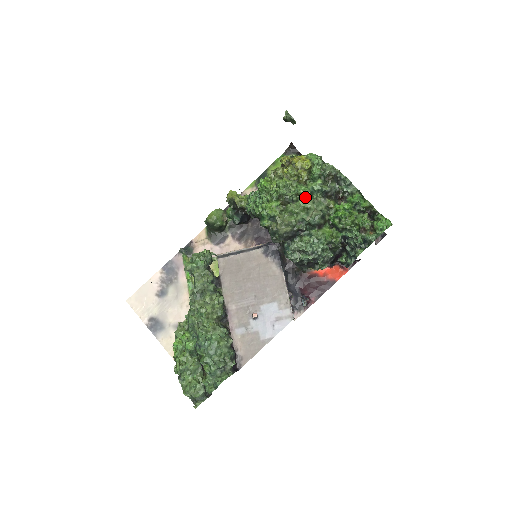
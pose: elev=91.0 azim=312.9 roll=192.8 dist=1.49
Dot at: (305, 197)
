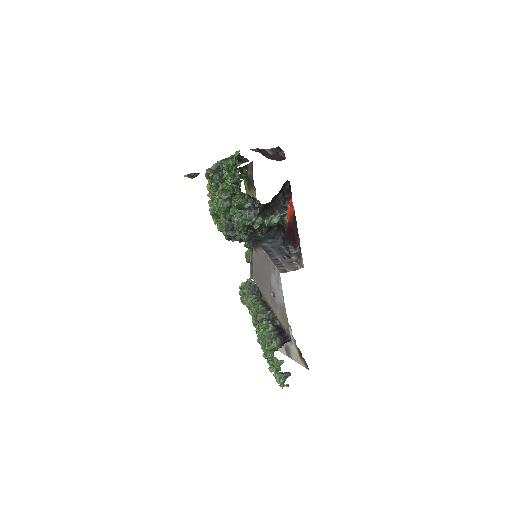
Dot at: occluded
